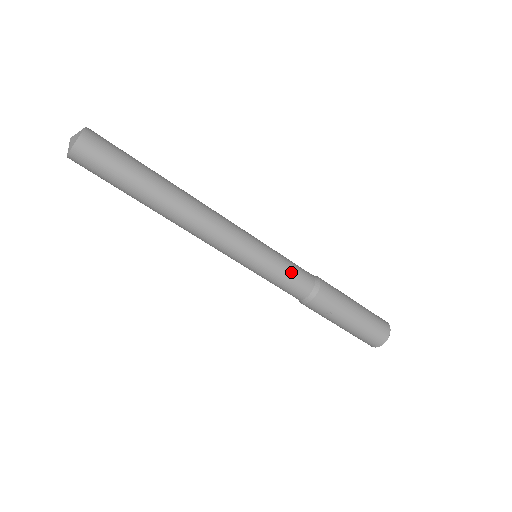
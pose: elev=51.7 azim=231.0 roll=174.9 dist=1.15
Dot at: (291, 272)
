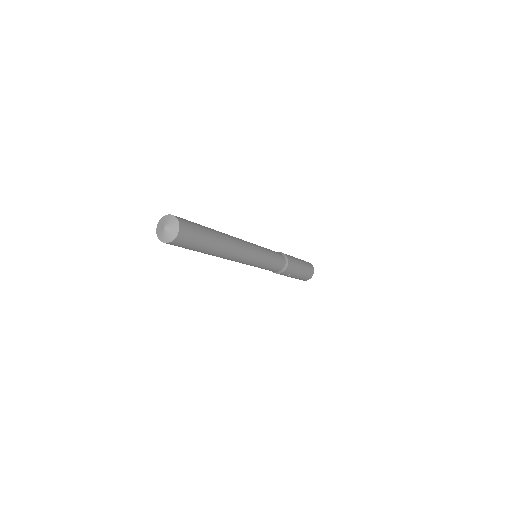
Dot at: (276, 261)
